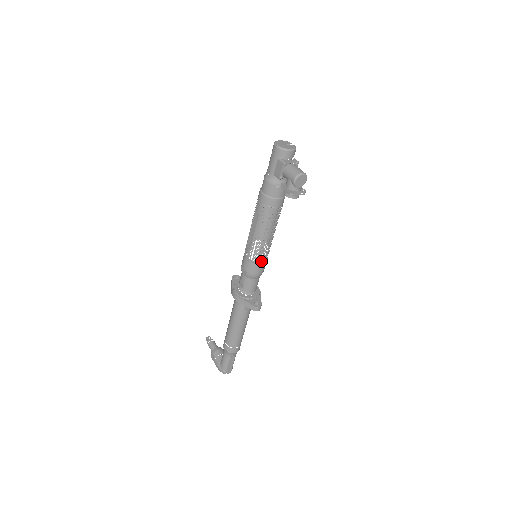
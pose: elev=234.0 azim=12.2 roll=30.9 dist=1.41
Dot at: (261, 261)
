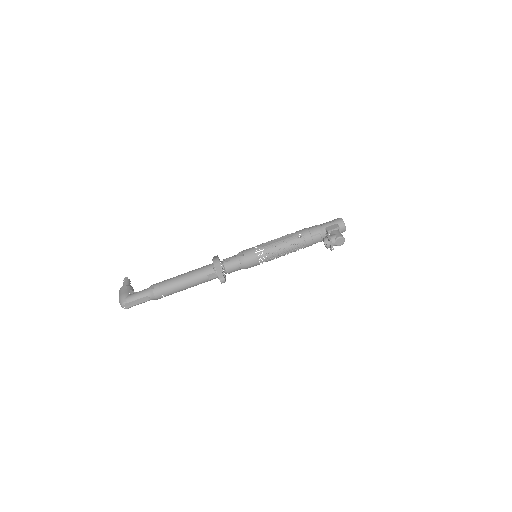
Dot at: occluded
